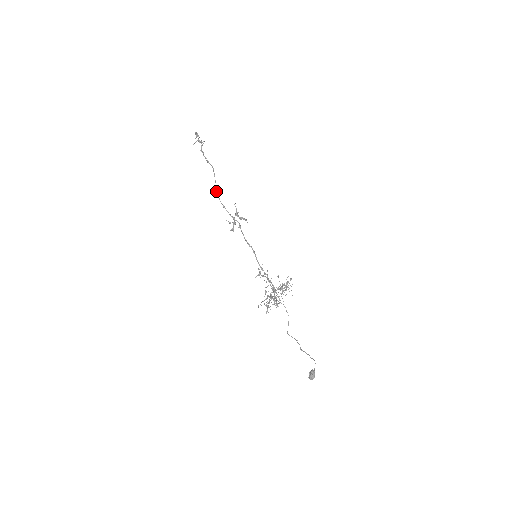
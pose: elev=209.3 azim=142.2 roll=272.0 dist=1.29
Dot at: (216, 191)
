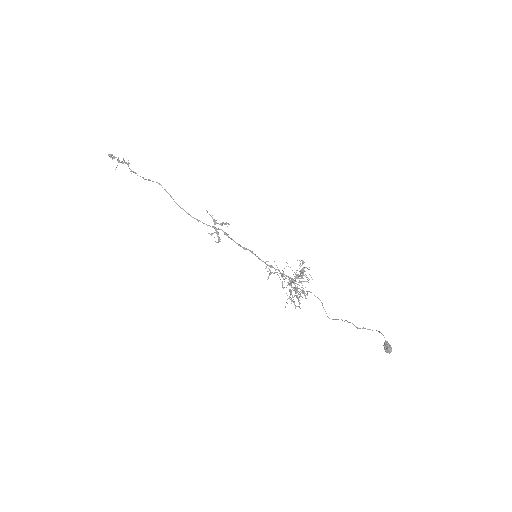
Dot at: occluded
